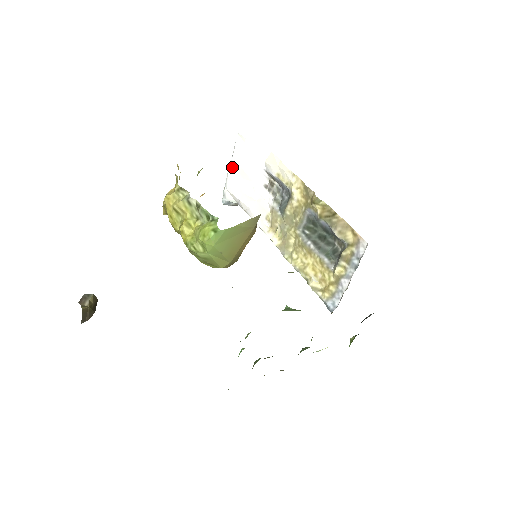
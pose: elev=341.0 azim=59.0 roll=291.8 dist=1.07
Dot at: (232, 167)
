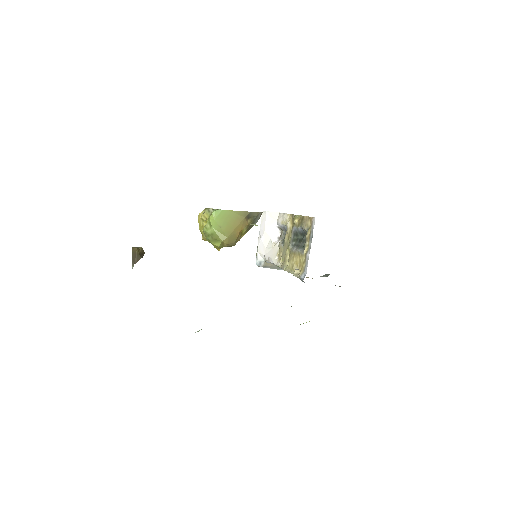
Dot at: (260, 234)
